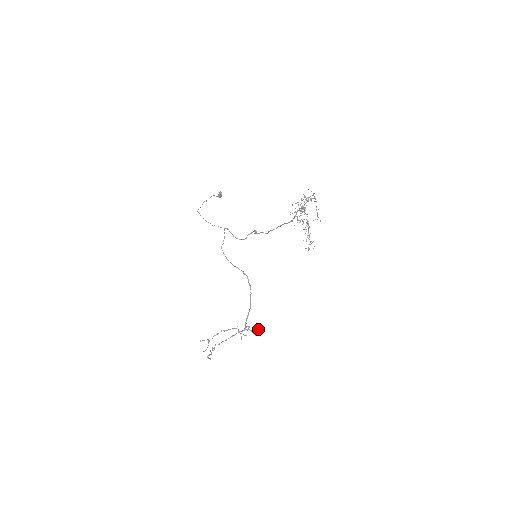
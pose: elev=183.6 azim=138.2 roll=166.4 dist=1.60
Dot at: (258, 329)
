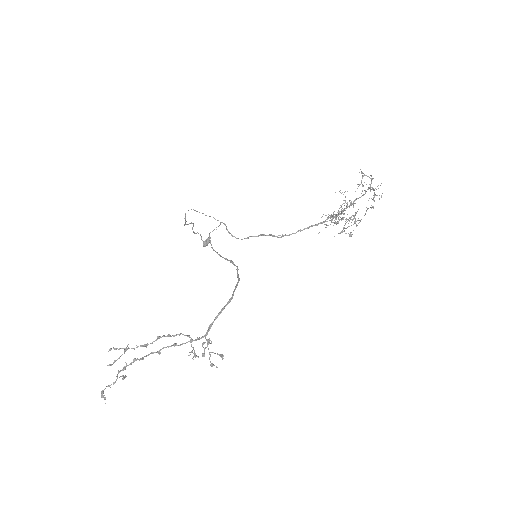
Dot at: (221, 356)
